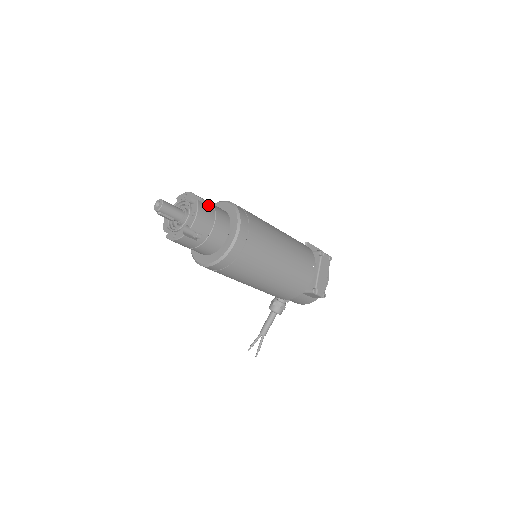
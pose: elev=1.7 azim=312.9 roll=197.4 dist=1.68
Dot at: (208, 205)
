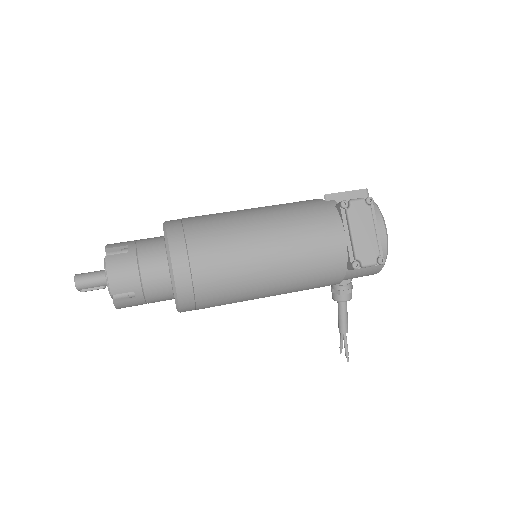
Dot at: (127, 251)
